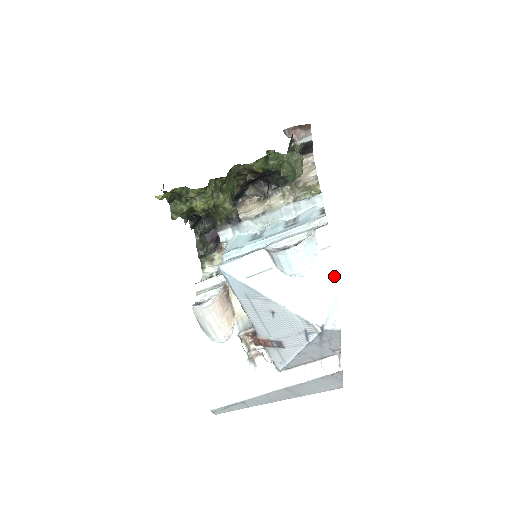
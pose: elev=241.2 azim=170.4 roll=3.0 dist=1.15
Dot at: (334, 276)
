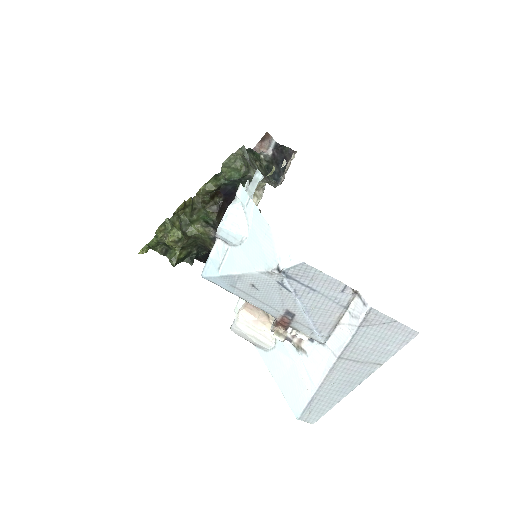
Dot at: (264, 219)
